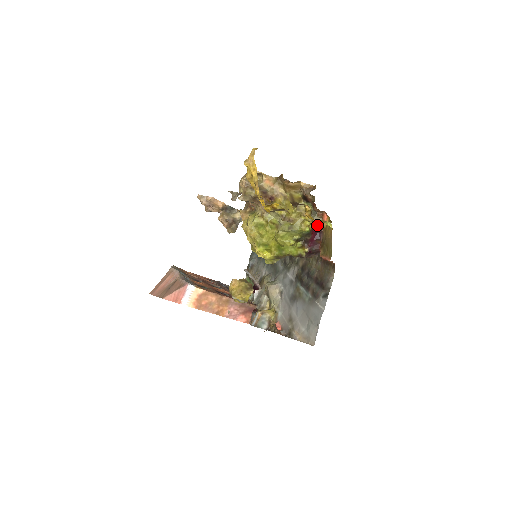
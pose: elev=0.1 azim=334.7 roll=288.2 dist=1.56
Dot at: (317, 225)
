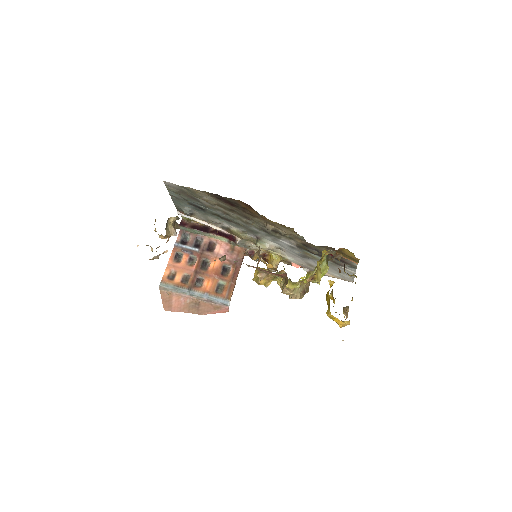
Dot at: occluded
